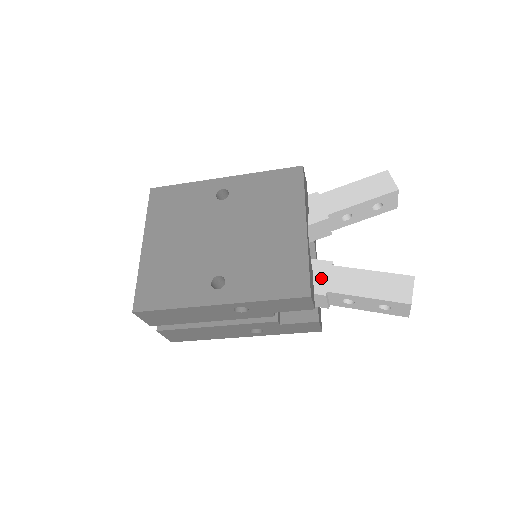
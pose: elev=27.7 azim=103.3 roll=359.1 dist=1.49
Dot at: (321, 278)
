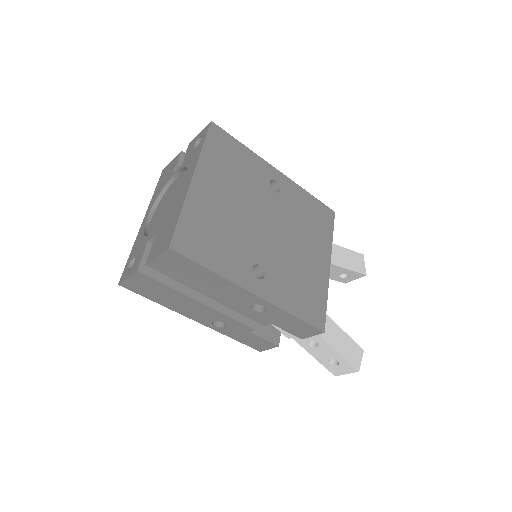
Dot at: occluded
